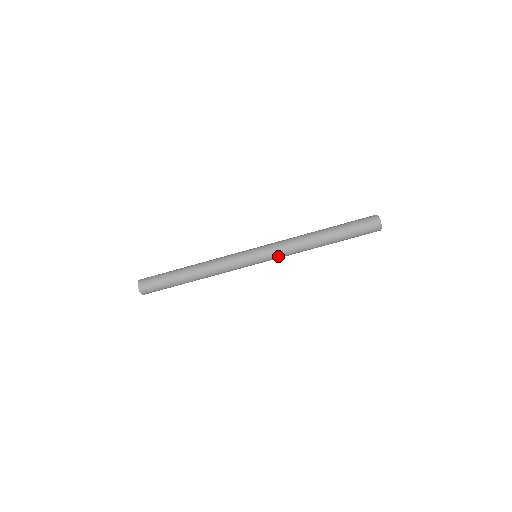
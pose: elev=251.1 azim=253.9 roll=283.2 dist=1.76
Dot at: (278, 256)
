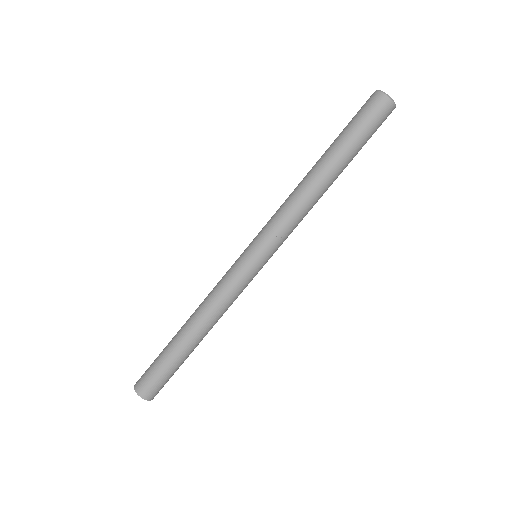
Dot at: (273, 229)
